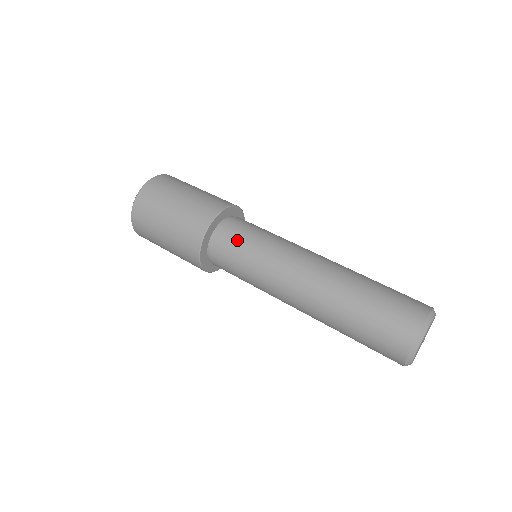
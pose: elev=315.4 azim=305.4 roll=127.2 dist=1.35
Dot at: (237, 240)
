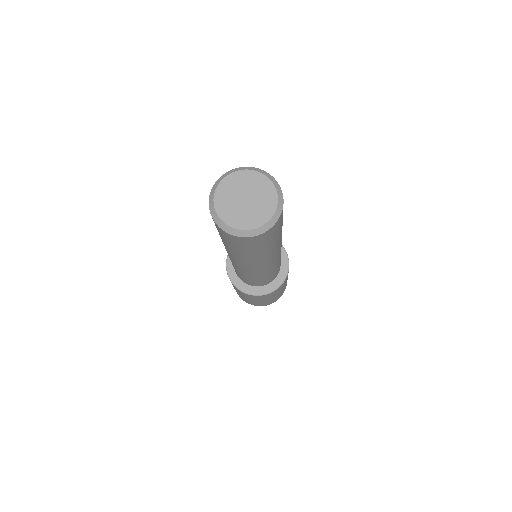
Dot at: occluded
